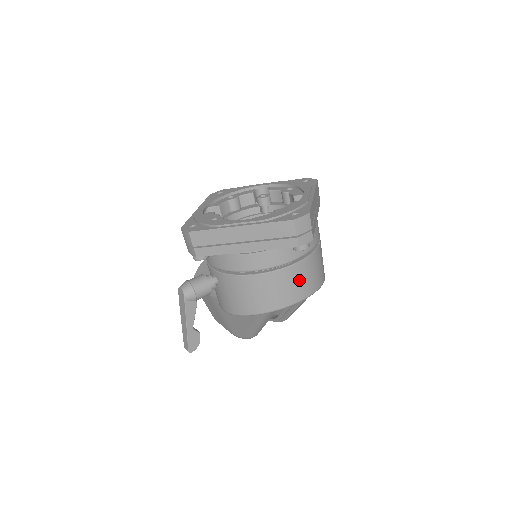
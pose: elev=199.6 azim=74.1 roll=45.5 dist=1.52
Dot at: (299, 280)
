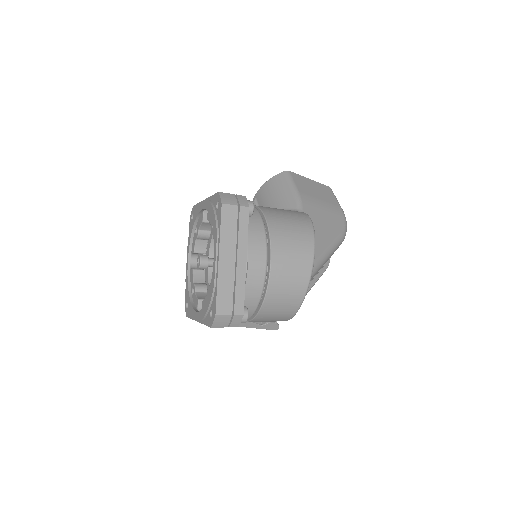
Dot at: (278, 309)
